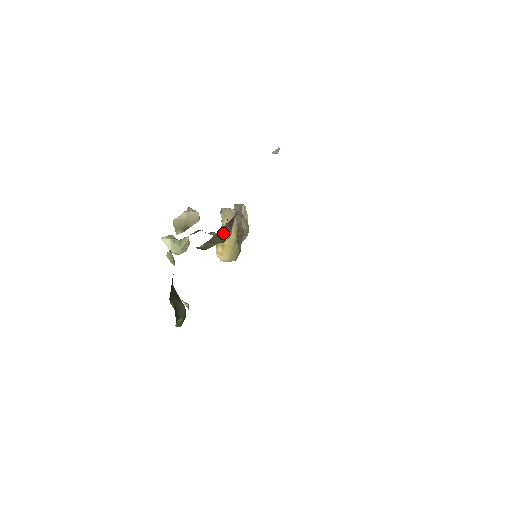
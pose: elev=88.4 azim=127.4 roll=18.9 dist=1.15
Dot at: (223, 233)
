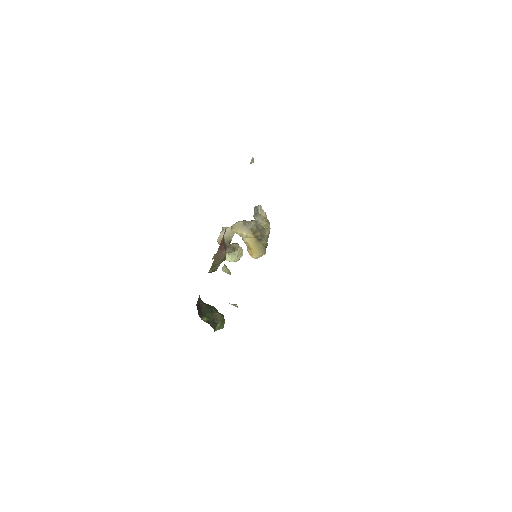
Dot at: (219, 256)
